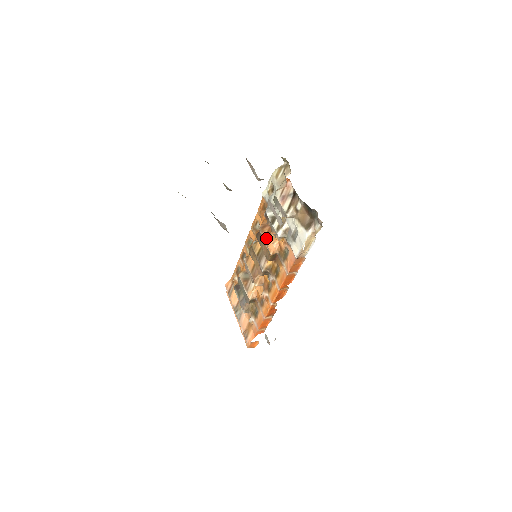
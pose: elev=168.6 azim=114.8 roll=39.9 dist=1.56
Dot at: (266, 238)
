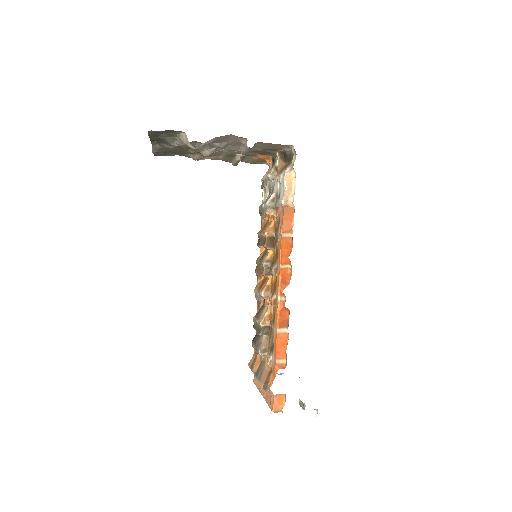
Dot at: (262, 230)
